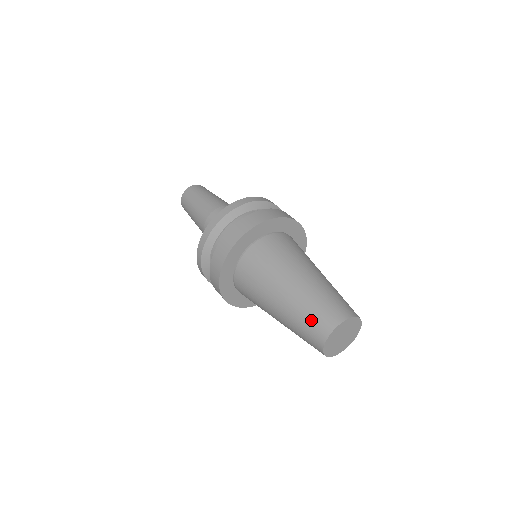
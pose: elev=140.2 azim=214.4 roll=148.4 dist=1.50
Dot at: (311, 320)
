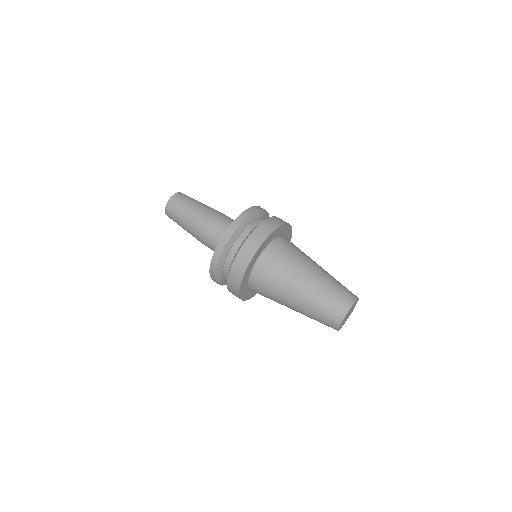
Dot at: (332, 301)
